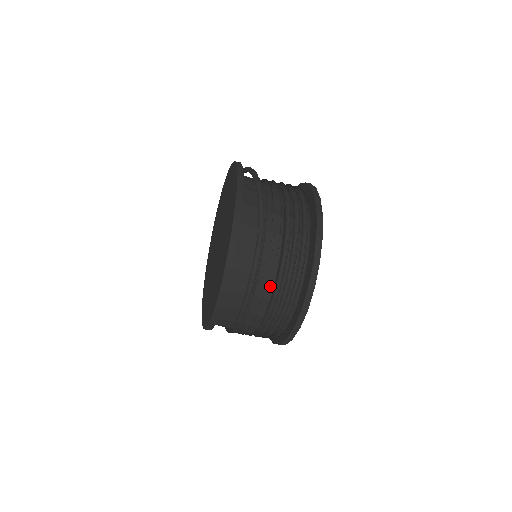
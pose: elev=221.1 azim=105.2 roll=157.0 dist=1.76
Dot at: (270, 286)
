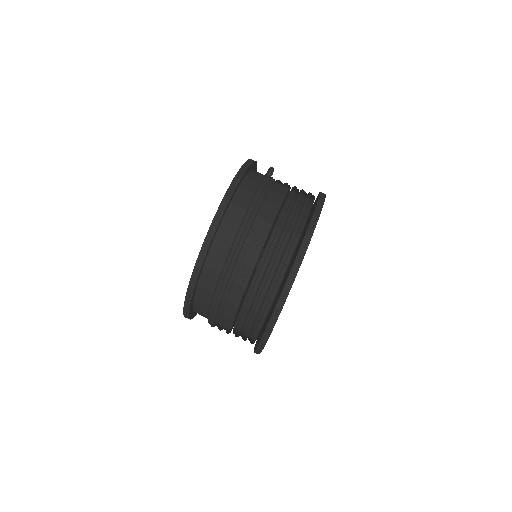
Dot at: (274, 212)
